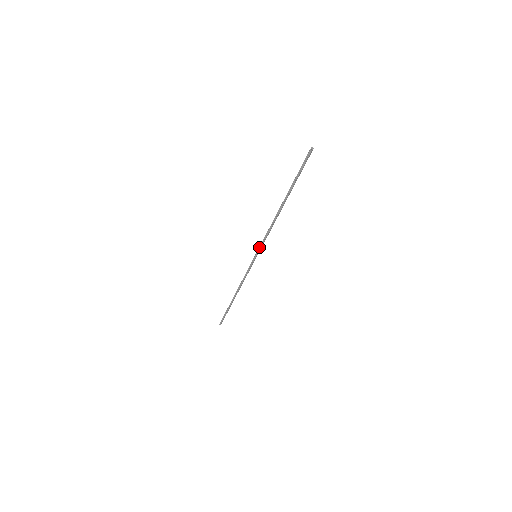
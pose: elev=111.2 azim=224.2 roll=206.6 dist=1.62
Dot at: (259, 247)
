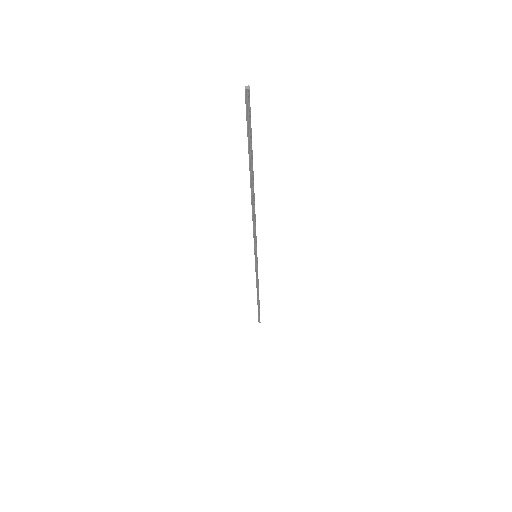
Dot at: (254, 248)
